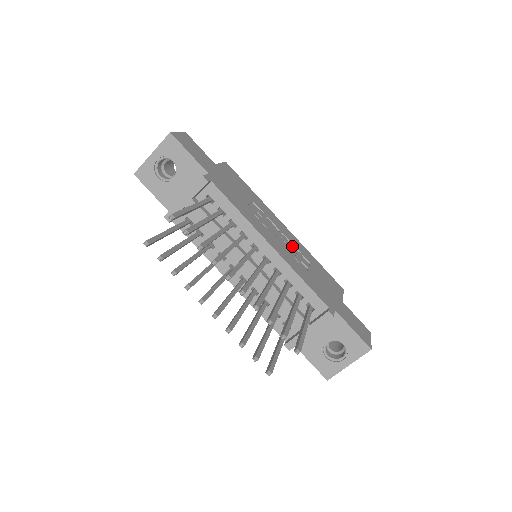
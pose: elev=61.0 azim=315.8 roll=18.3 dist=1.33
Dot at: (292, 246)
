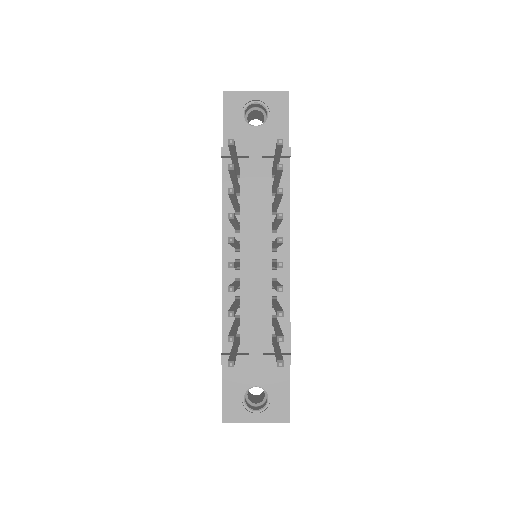
Dot at: occluded
